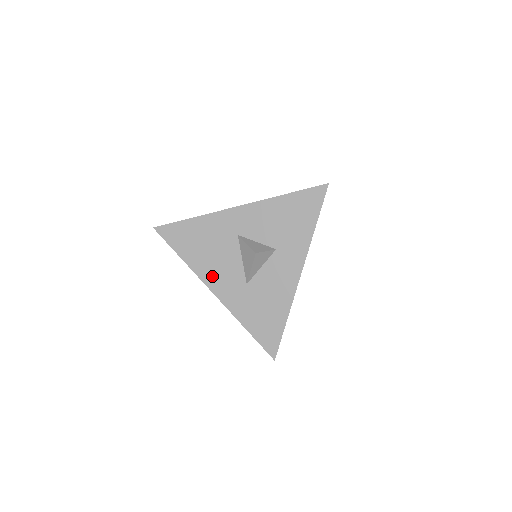
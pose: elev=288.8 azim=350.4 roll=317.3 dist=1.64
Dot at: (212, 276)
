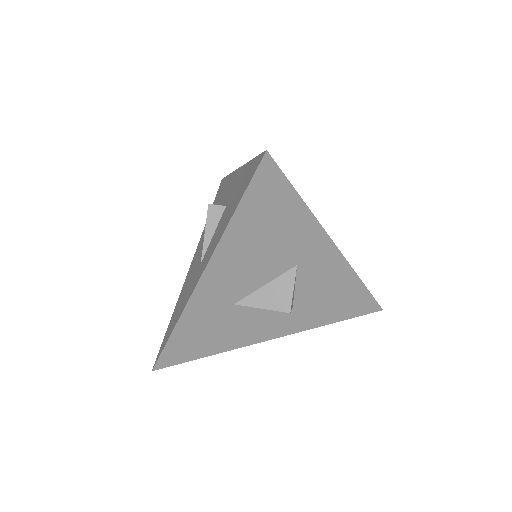
Dot at: (225, 266)
